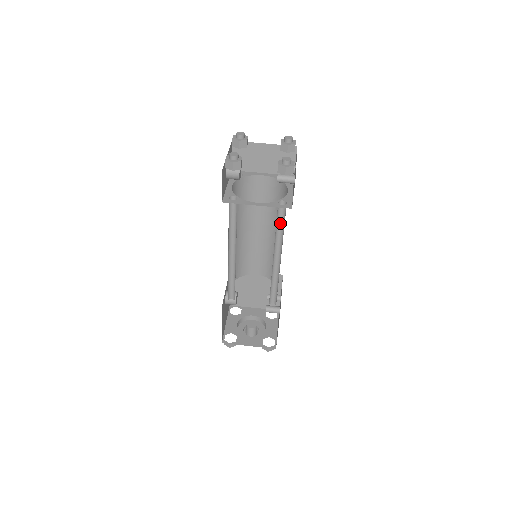
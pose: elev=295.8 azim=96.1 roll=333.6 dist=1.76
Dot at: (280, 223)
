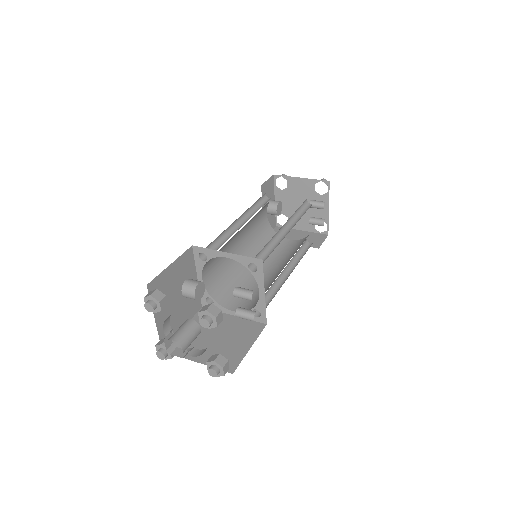
Dot at: (301, 214)
